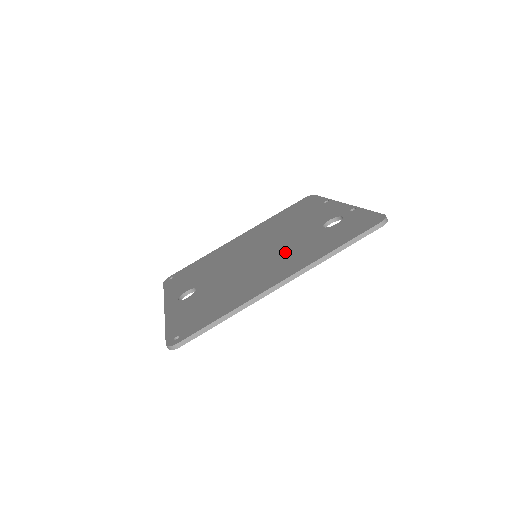
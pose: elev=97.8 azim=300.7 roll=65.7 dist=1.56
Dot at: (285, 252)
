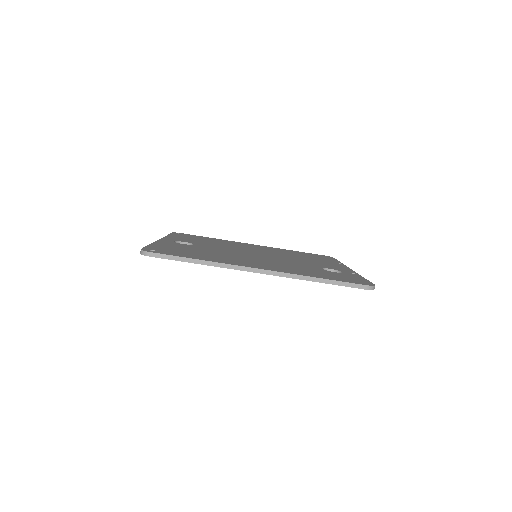
Dot at: (280, 263)
